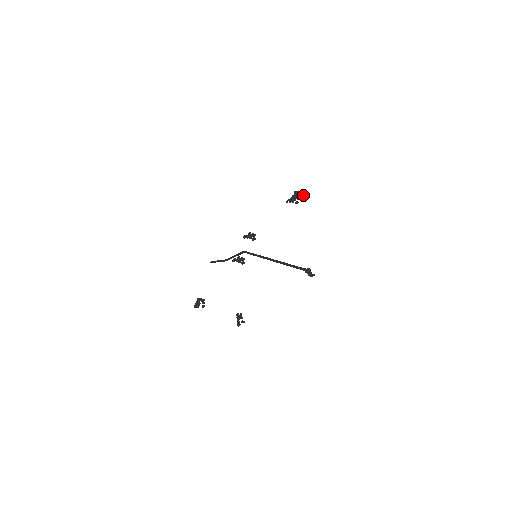
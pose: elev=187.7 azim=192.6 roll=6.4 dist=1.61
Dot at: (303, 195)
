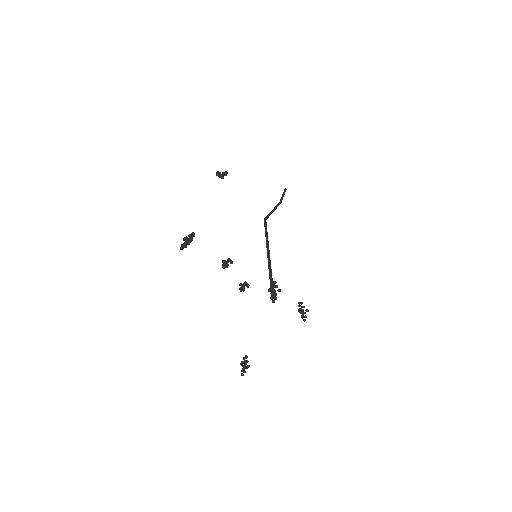
Dot at: (190, 238)
